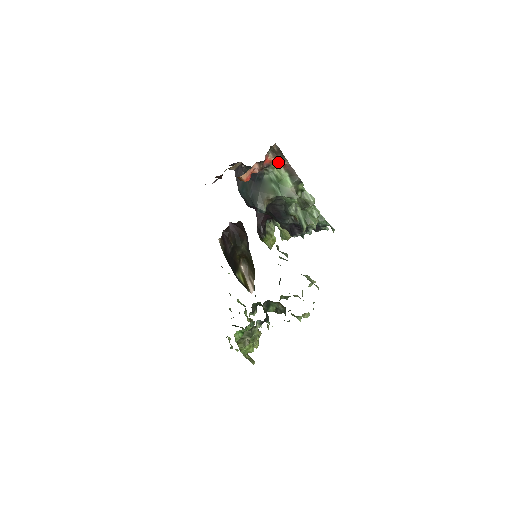
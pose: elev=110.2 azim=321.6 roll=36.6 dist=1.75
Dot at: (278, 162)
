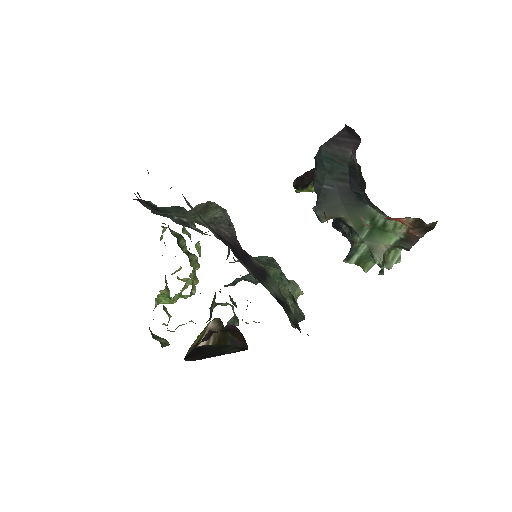
Dot at: (409, 226)
